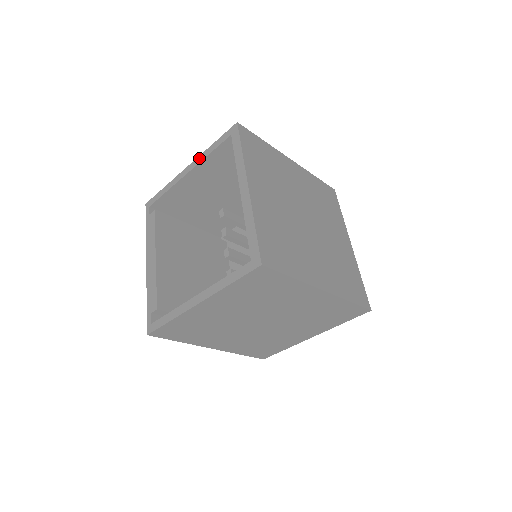
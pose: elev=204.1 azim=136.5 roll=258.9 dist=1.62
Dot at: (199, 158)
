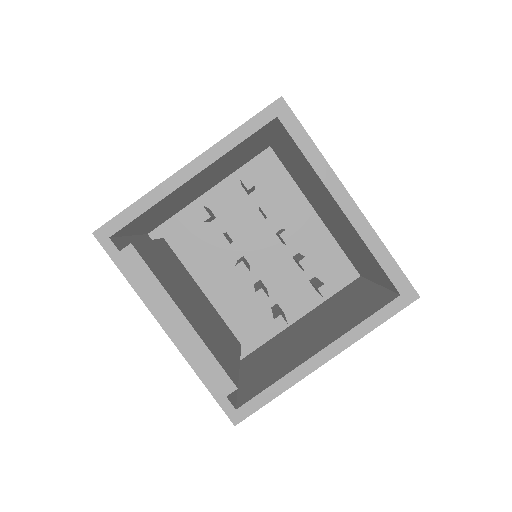
Dot at: (213, 151)
